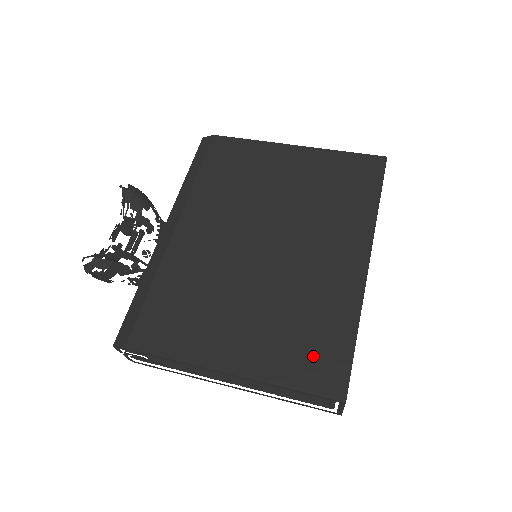
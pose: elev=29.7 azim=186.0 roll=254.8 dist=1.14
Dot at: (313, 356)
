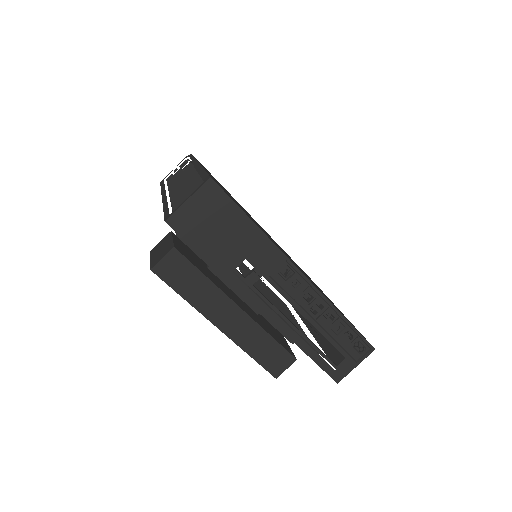
Dot at: occluded
